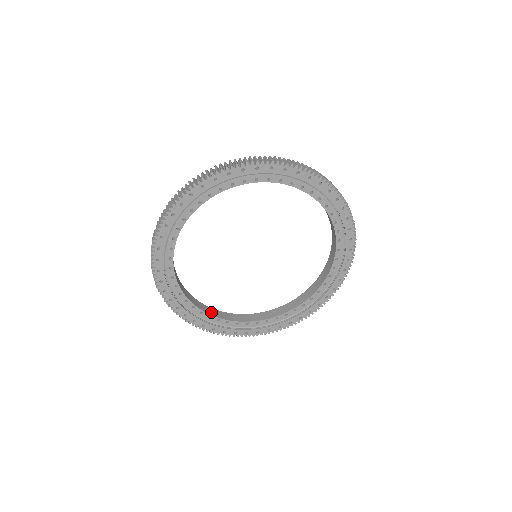
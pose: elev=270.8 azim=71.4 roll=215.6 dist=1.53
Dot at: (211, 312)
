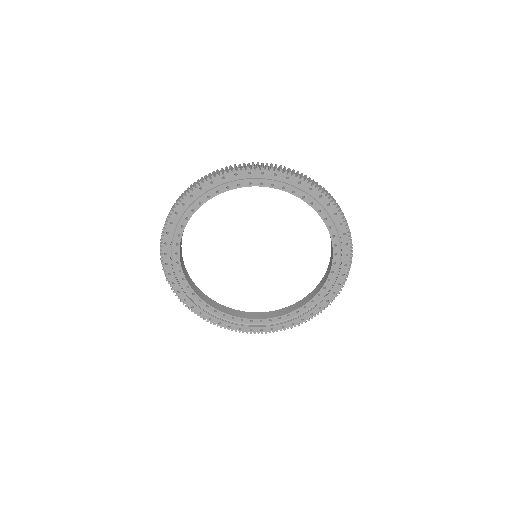
Dot at: (191, 284)
